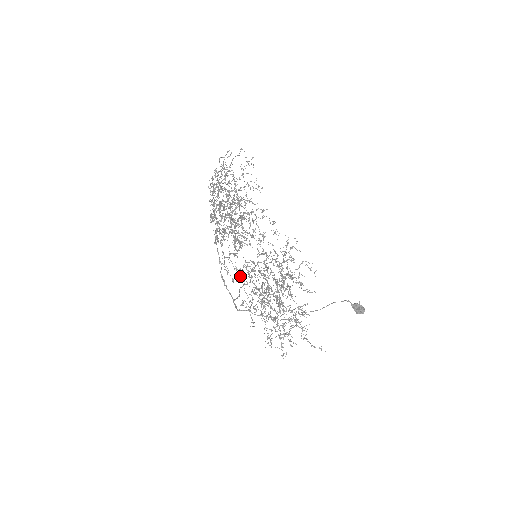
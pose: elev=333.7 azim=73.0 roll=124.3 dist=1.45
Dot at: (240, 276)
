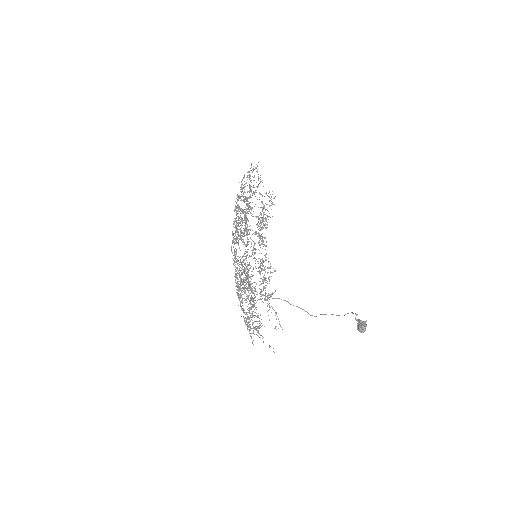
Dot at: (263, 269)
